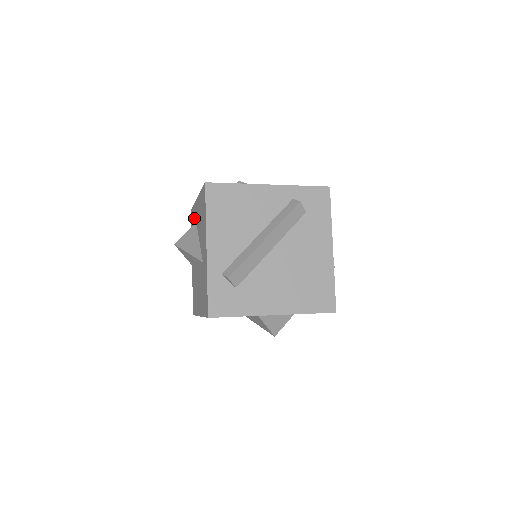
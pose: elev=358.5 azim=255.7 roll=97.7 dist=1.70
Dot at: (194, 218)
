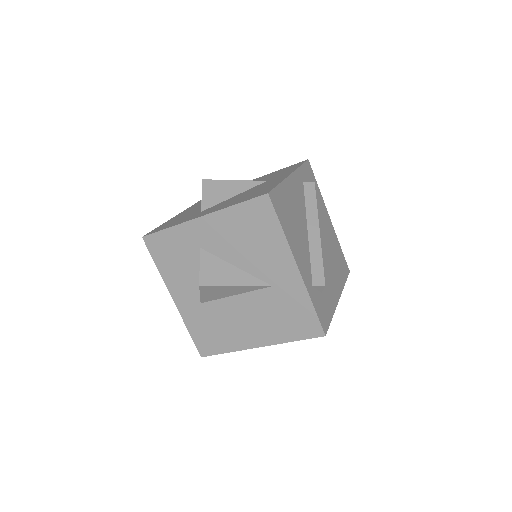
Dot at: (180, 244)
